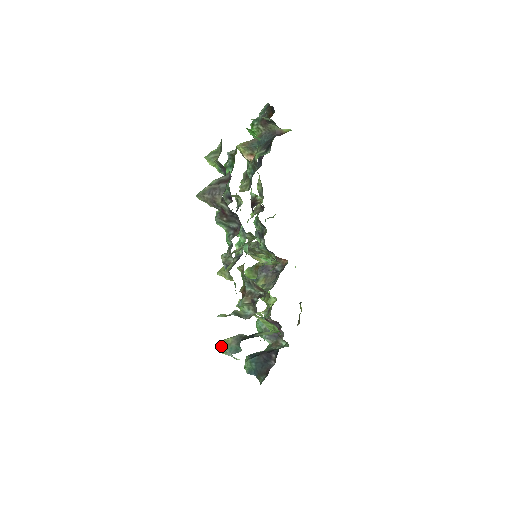
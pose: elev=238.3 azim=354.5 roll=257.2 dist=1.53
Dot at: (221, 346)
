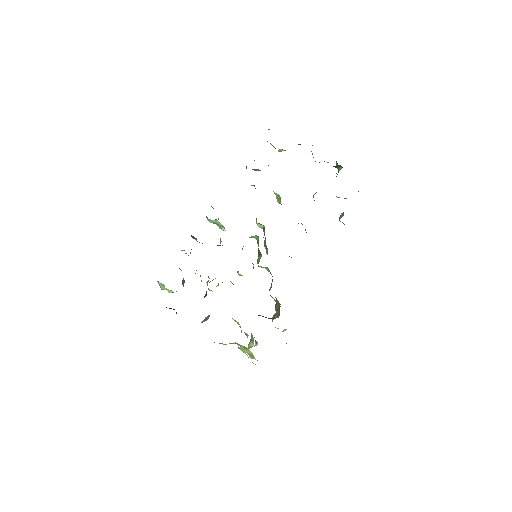
Dot at: occluded
